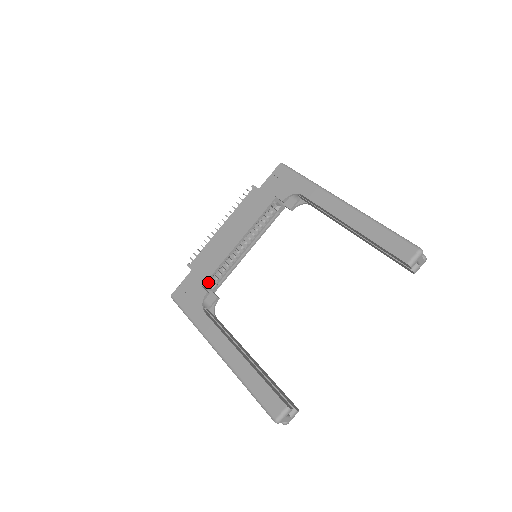
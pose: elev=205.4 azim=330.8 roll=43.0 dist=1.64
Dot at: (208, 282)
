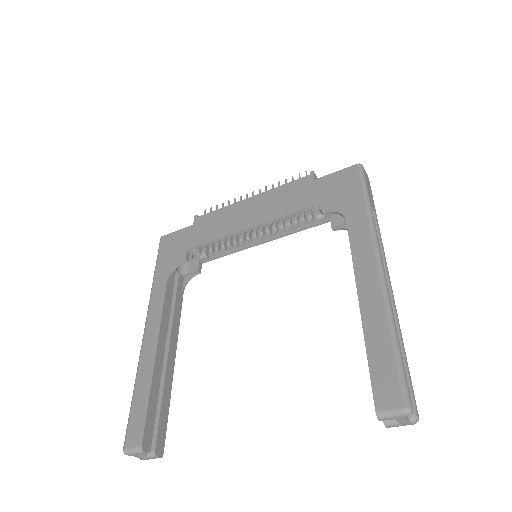
Dot at: (197, 249)
